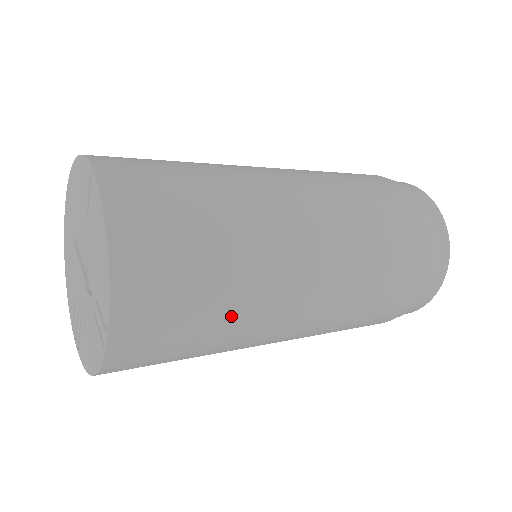
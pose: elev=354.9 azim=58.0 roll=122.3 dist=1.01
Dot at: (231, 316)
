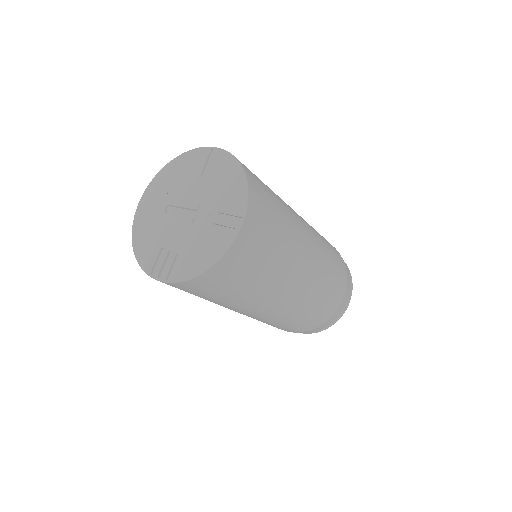
Dot at: (284, 245)
